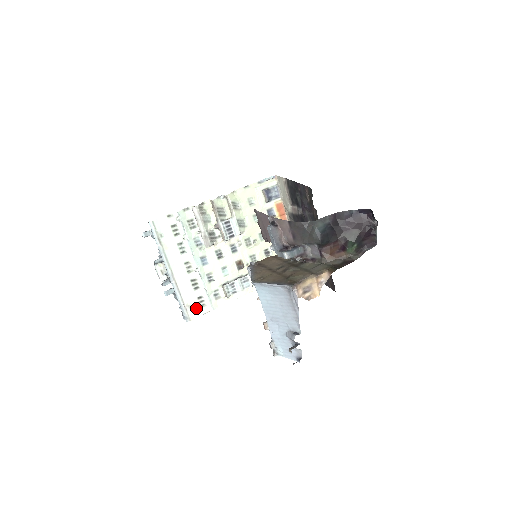
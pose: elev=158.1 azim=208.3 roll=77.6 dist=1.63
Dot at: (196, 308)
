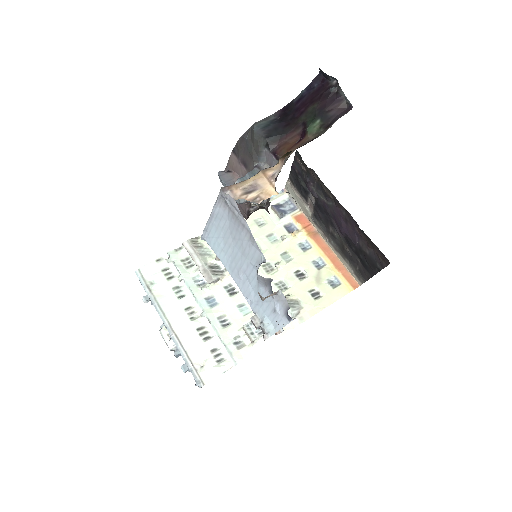
Dot at: (210, 365)
